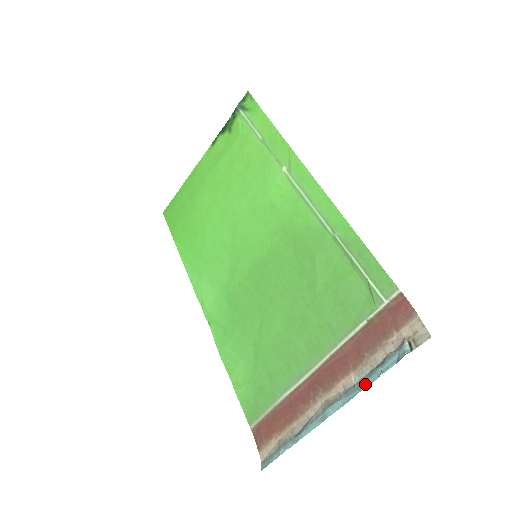
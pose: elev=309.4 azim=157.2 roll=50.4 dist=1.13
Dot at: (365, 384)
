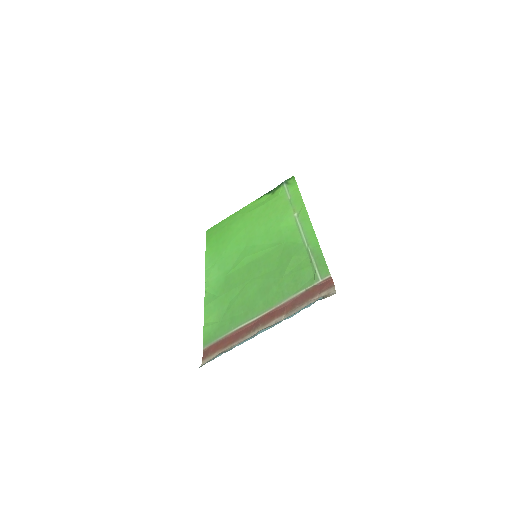
Dot at: (289, 317)
